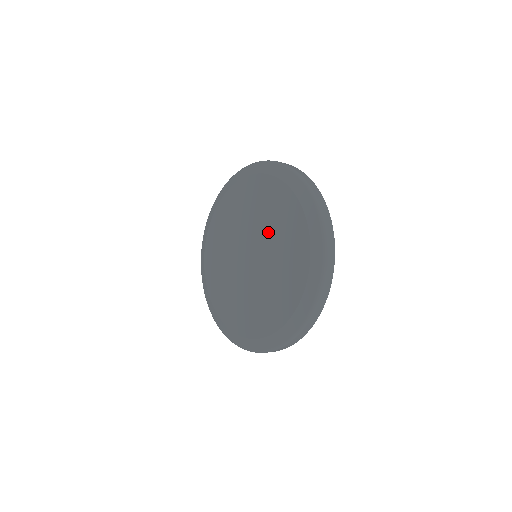
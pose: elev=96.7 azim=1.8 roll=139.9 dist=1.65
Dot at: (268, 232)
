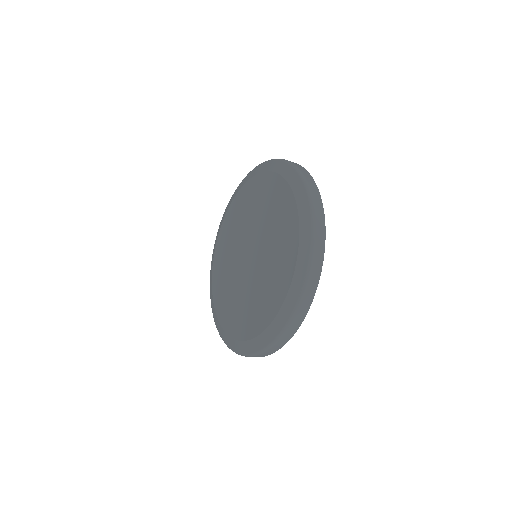
Dot at: (268, 247)
